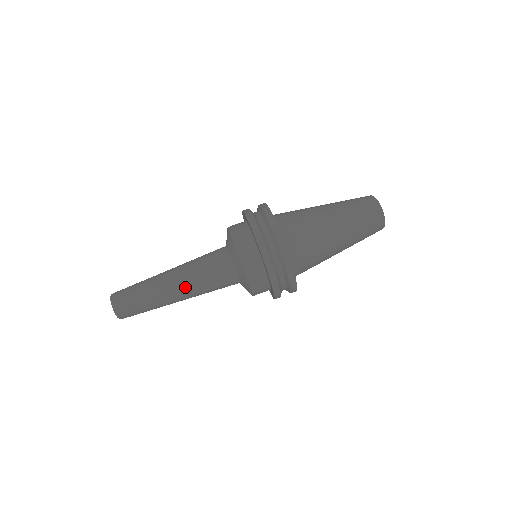
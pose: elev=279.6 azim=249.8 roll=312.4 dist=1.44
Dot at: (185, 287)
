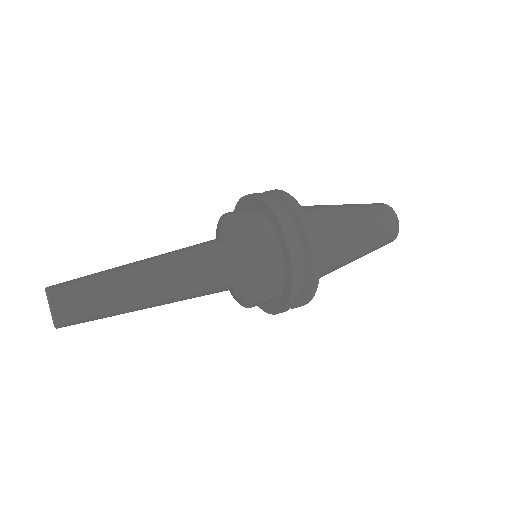
Dot at: (166, 275)
